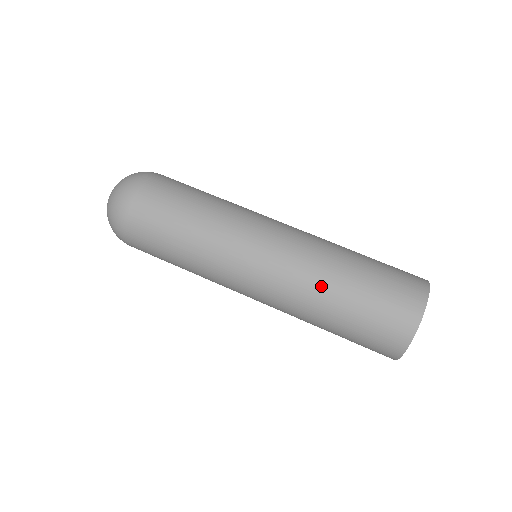
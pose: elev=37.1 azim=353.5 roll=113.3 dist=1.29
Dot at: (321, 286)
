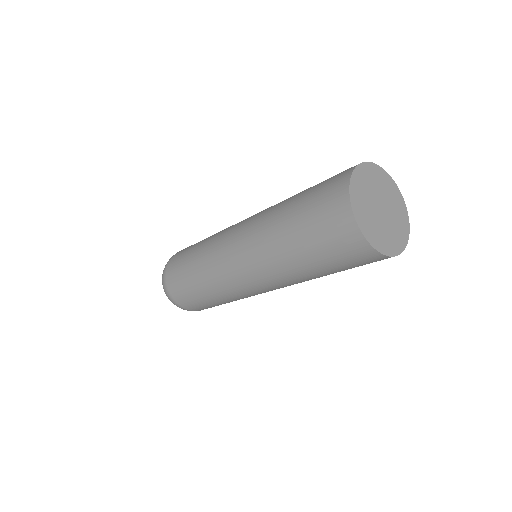
Dot at: (273, 242)
